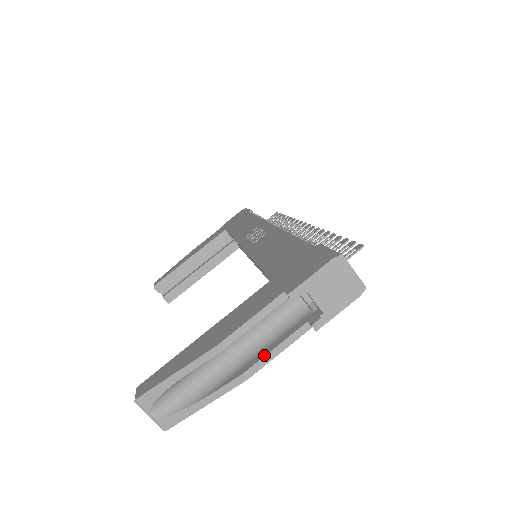
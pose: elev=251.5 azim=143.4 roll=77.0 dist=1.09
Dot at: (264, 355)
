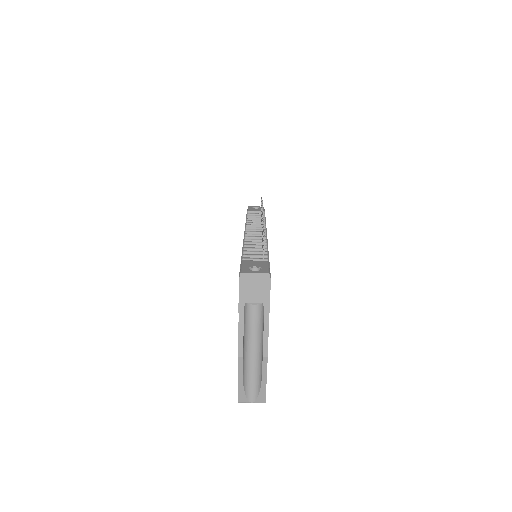
Dot at: (263, 341)
